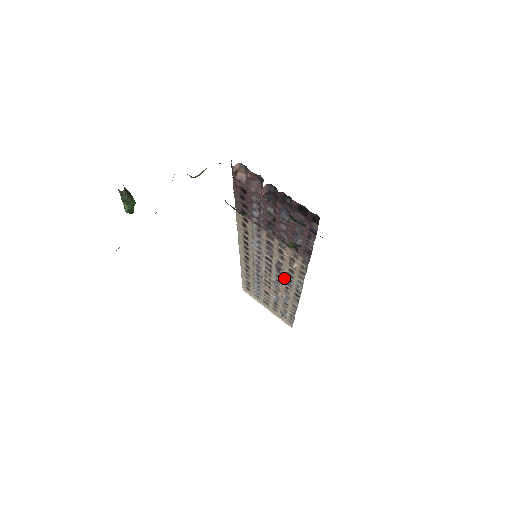
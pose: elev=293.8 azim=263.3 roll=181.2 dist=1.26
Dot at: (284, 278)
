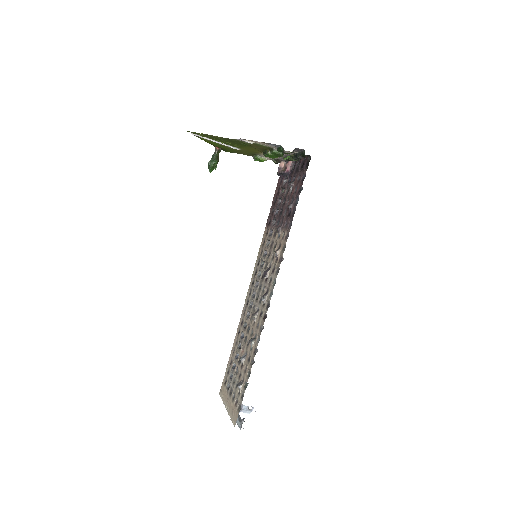
Dot at: (264, 294)
